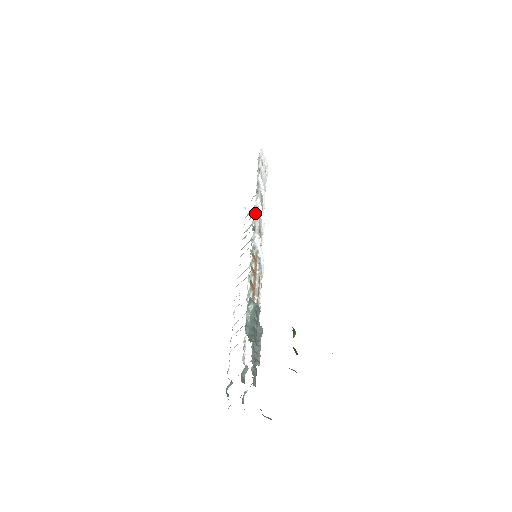
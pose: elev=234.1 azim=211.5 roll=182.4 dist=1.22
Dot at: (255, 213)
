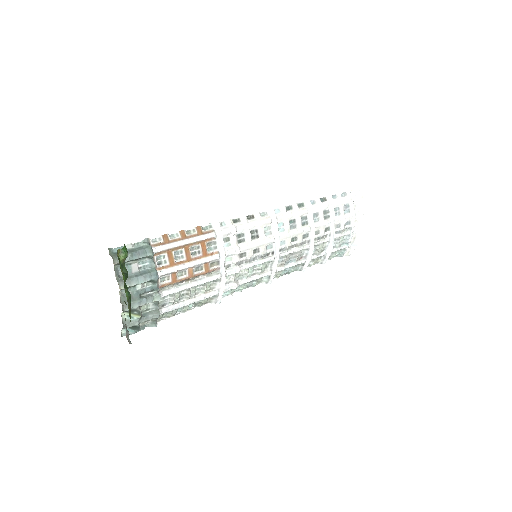
Dot at: (255, 214)
